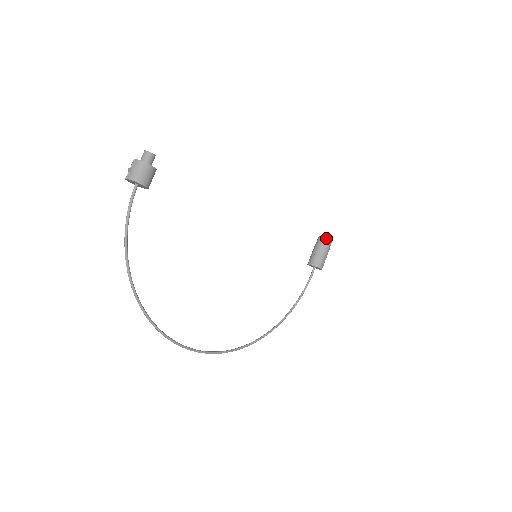
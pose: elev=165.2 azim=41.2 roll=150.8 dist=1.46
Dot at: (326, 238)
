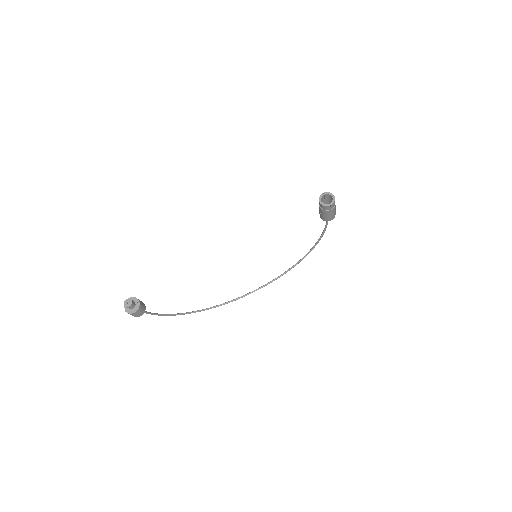
Dot at: (324, 206)
